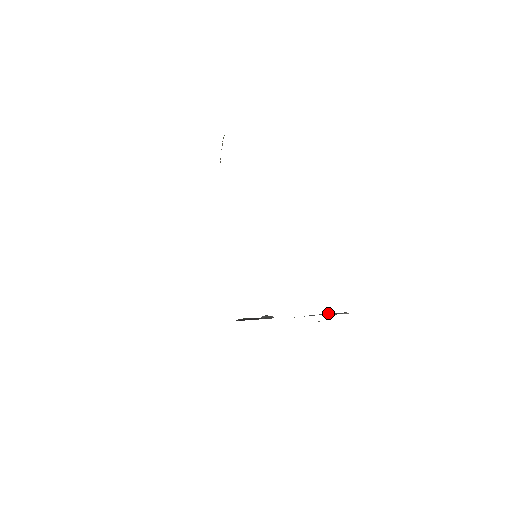
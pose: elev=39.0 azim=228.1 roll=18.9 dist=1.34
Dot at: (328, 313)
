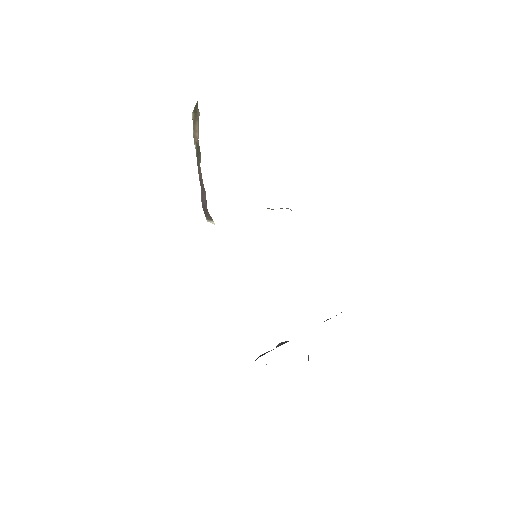
Dot at: occluded
